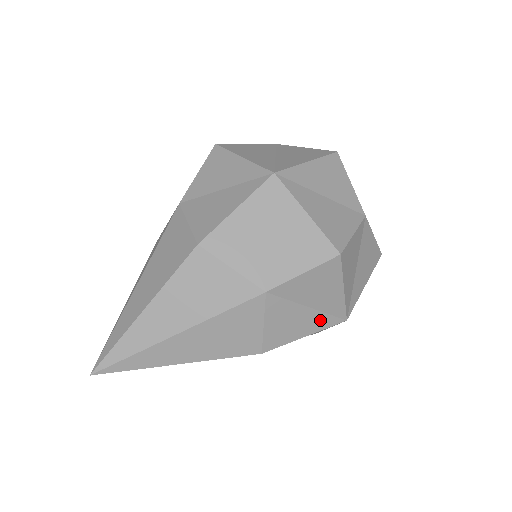
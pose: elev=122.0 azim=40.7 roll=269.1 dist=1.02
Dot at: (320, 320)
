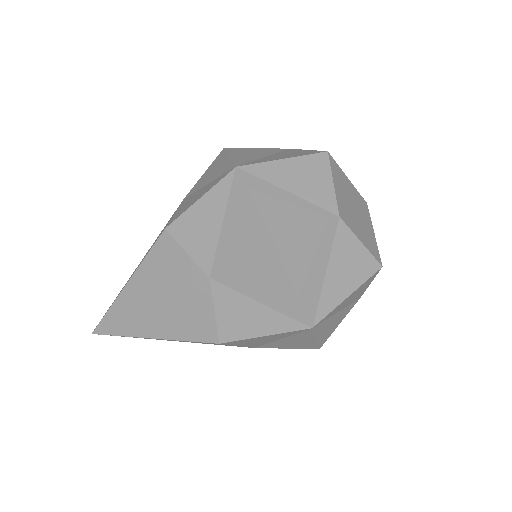
Dot at: (278, 321)
